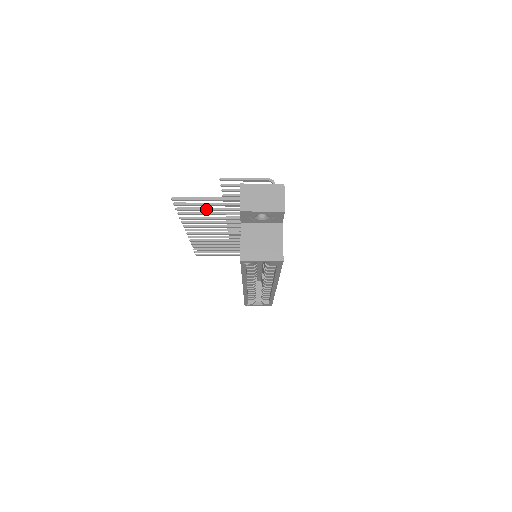
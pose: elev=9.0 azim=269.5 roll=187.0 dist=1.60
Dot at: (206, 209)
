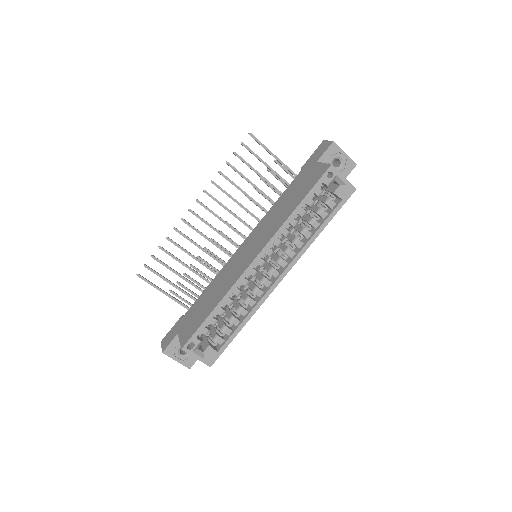
Dot at: (256, 170)
